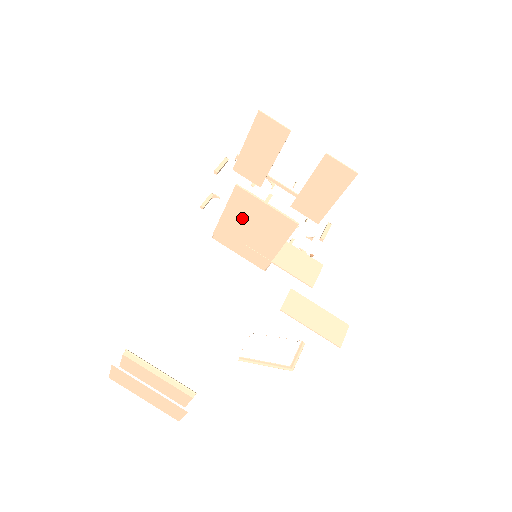
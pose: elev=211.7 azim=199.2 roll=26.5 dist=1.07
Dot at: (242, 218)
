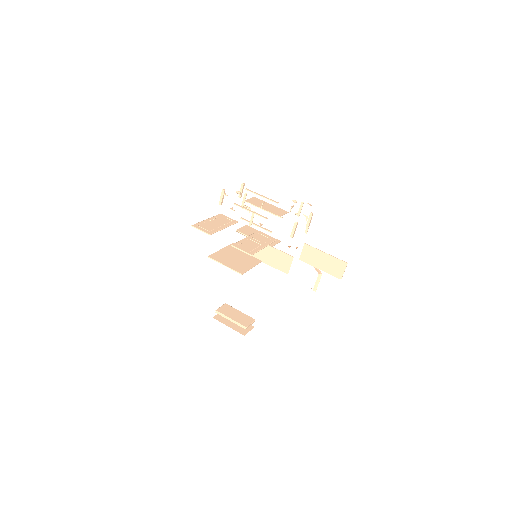
Dot at: (229, 256)
